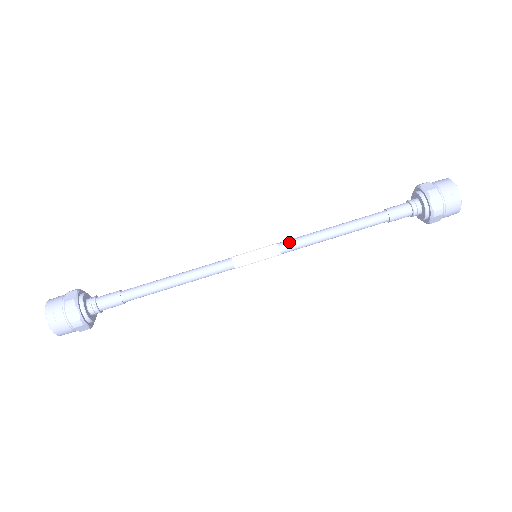
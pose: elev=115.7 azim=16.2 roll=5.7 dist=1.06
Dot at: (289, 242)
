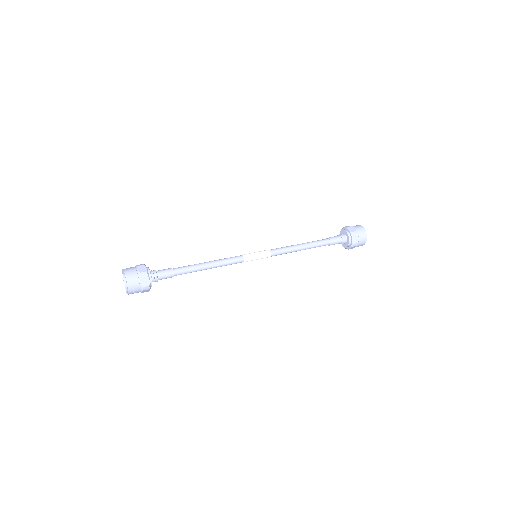
Dot at: (276, 250)
